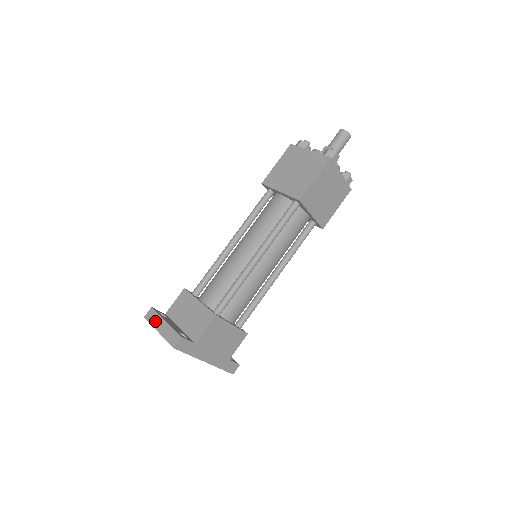
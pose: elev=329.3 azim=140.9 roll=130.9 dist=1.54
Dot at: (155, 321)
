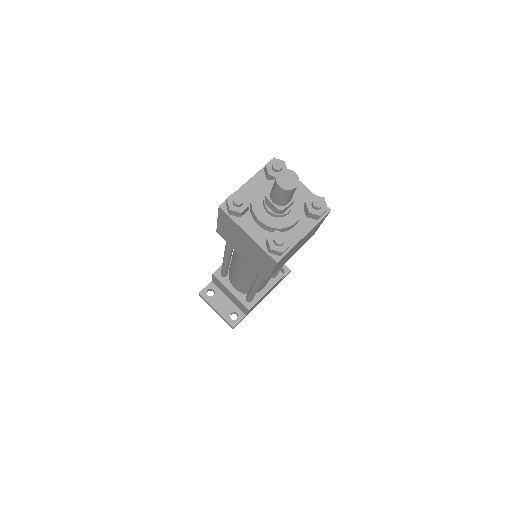
Dot at: (209, 304)
